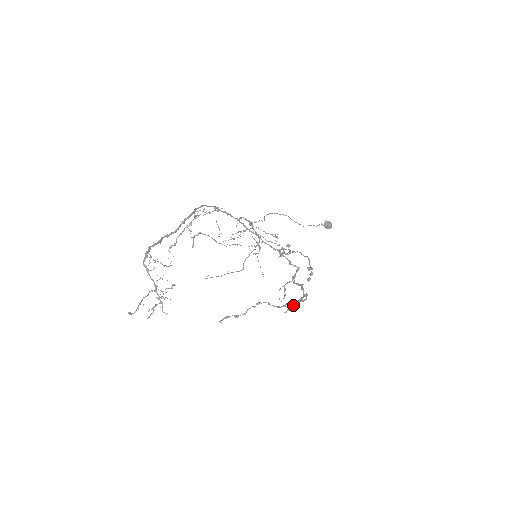
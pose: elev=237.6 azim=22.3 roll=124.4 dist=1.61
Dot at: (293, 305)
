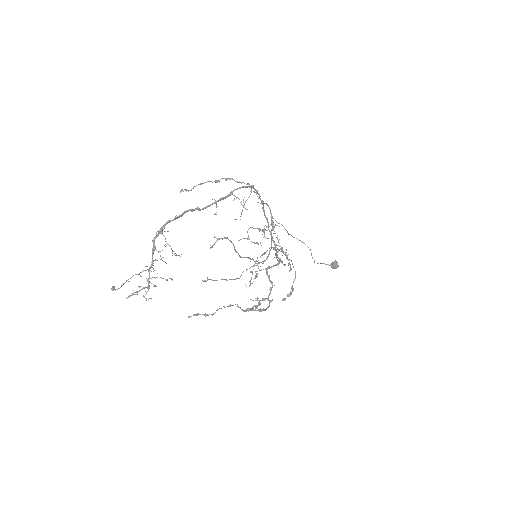
Dot at: (255, 306)
